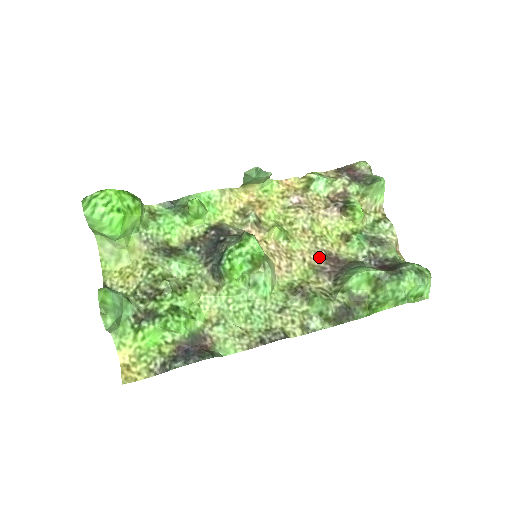
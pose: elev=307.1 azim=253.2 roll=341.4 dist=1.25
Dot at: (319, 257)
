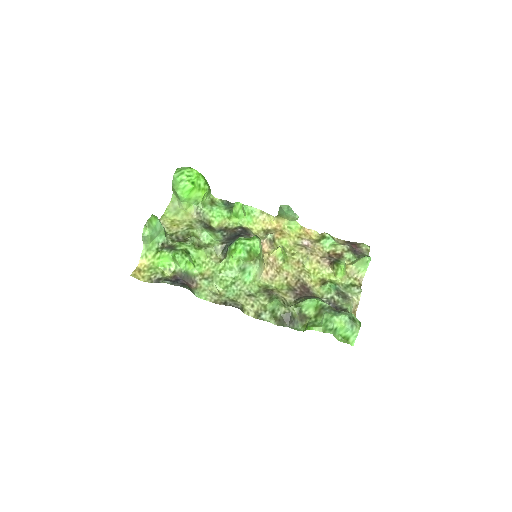
Dot at: (297, 282)
